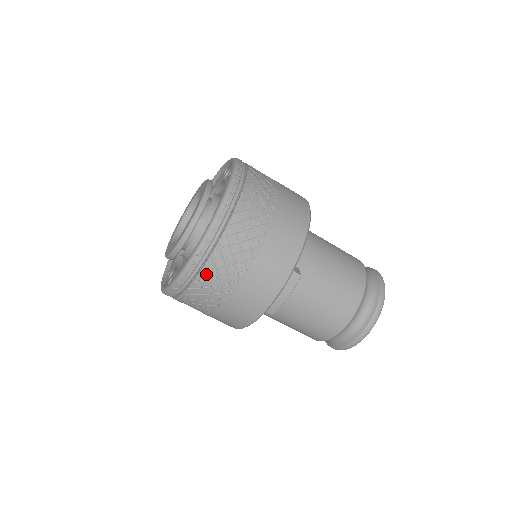
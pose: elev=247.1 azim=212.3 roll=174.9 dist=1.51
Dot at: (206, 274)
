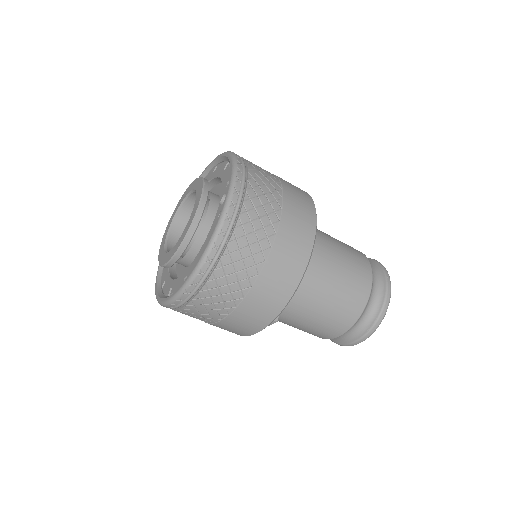
Dot at: occluded
